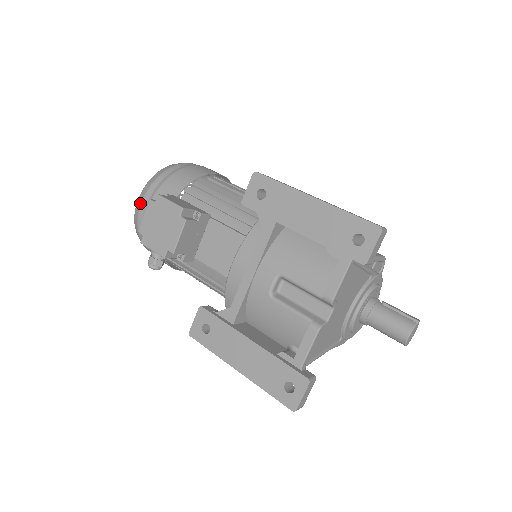
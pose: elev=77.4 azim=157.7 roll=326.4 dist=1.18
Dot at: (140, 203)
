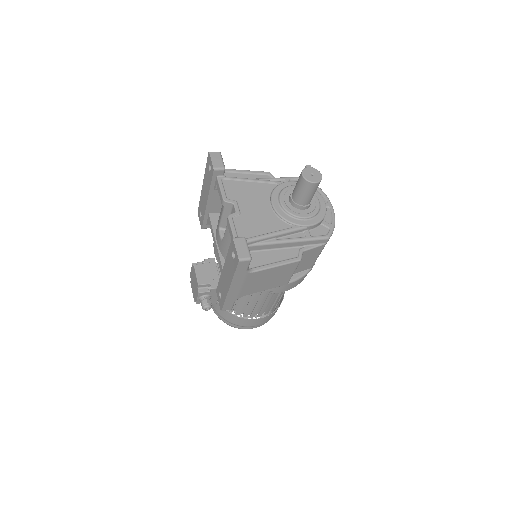
Dot at: occluded
